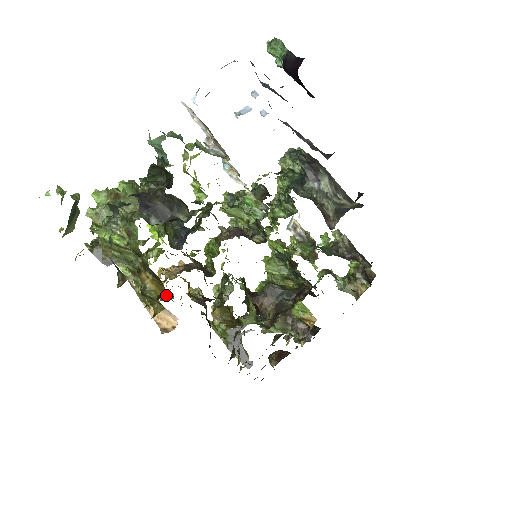
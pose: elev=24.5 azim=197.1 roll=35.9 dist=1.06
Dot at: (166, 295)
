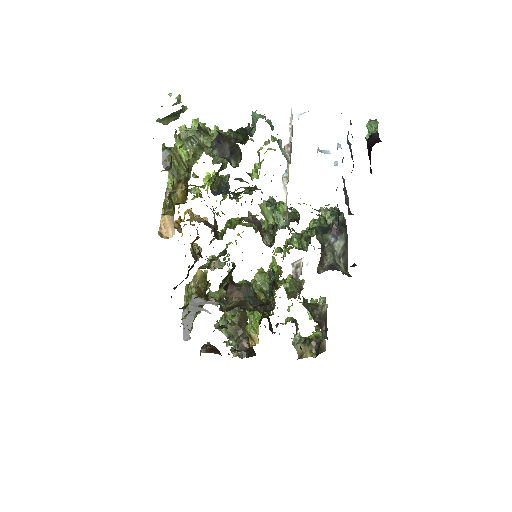
Dot at: (179, 227)
